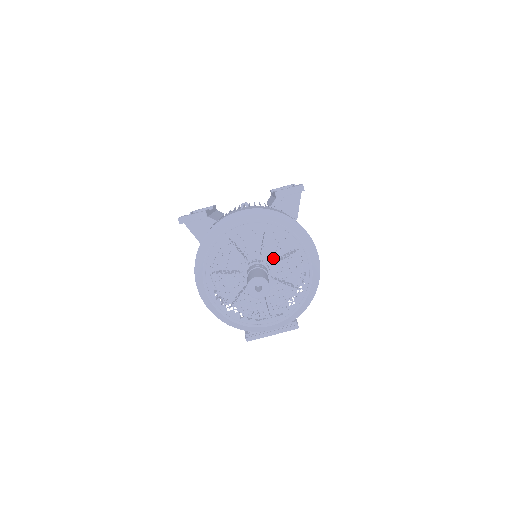
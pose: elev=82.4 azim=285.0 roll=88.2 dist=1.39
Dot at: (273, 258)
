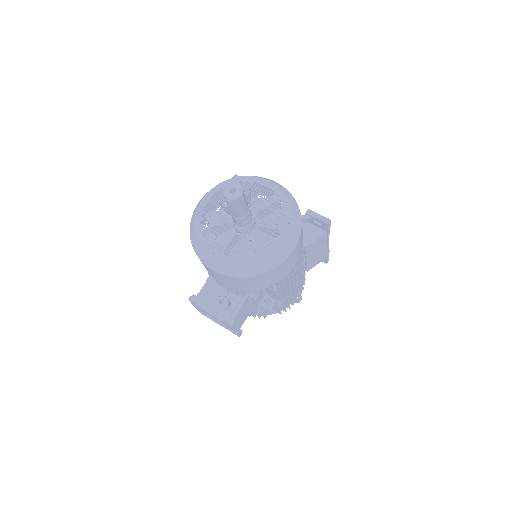
Dot at: occluded
